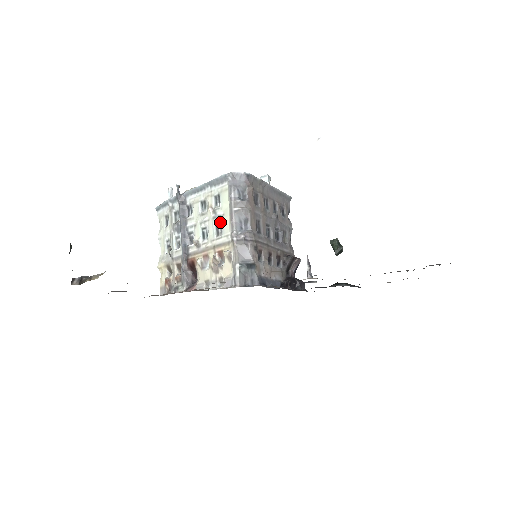
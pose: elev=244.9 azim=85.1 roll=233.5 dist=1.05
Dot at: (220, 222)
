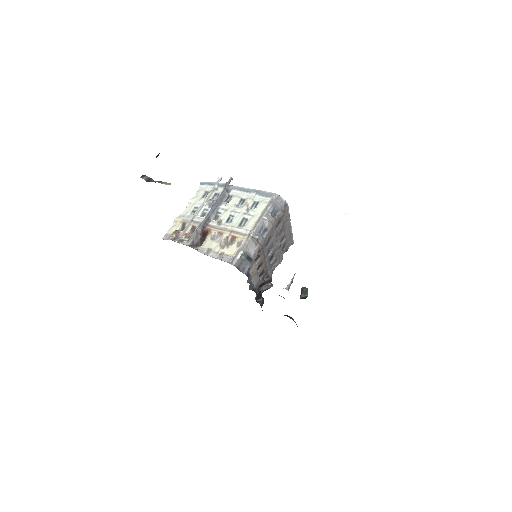
Dot at: (247, 219)
